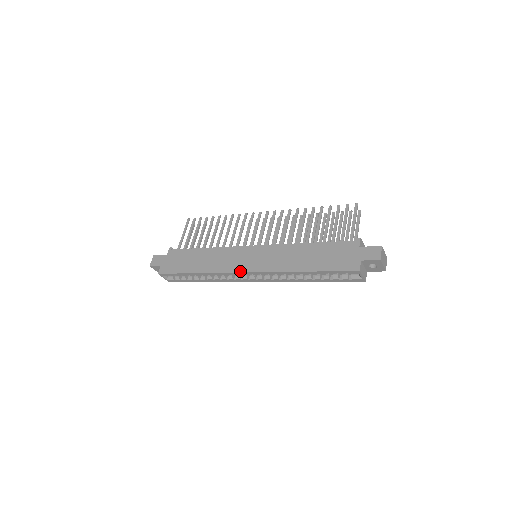
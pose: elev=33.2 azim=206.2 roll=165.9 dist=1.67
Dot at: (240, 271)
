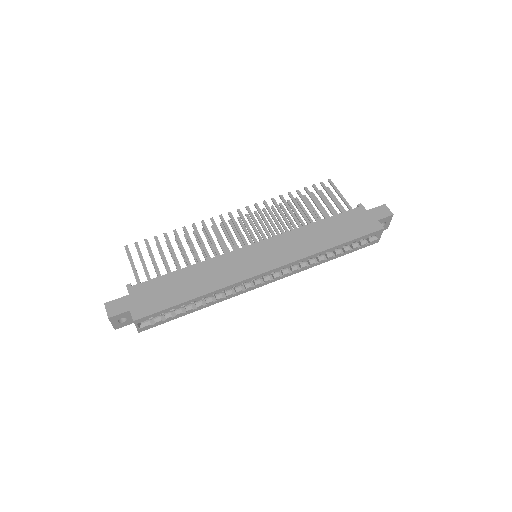
Dot at: (260, 272)
